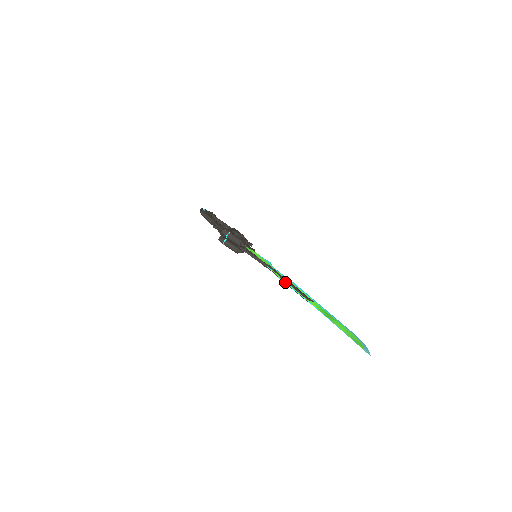
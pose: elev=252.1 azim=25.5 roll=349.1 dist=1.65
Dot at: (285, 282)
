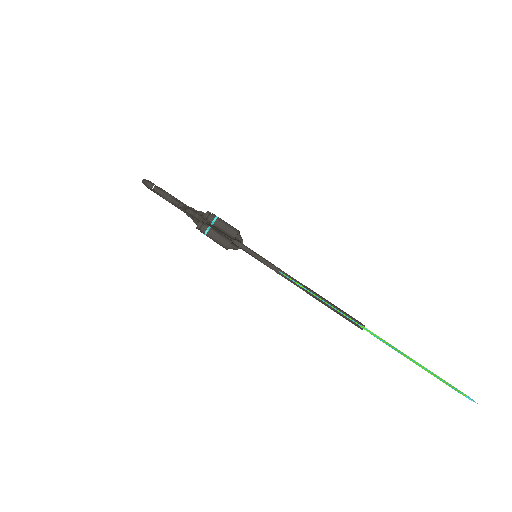
Dot at: (317, 296)
